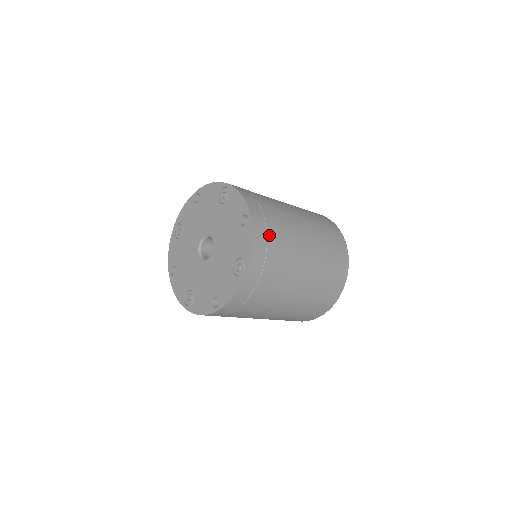
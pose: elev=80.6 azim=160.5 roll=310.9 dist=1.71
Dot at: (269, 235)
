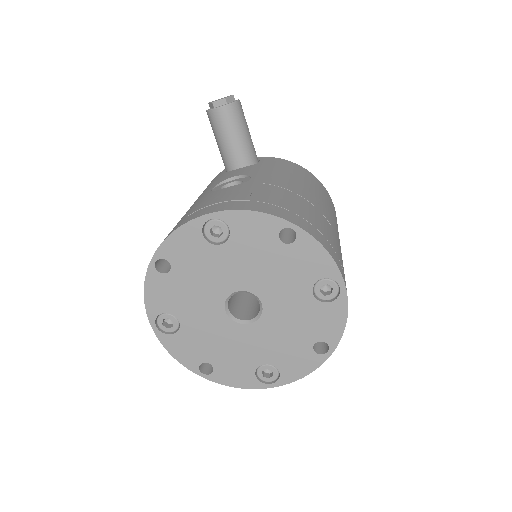
Dot at: occluded
